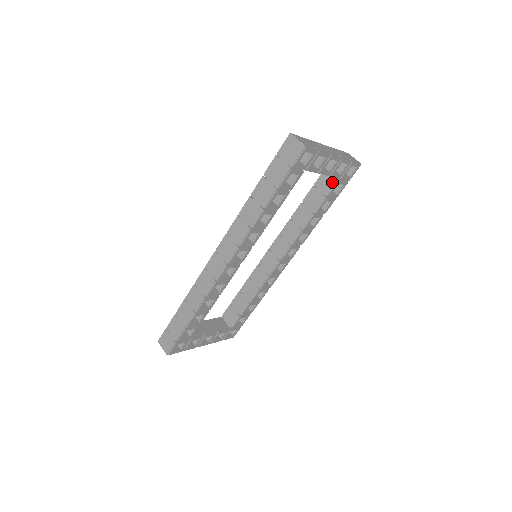
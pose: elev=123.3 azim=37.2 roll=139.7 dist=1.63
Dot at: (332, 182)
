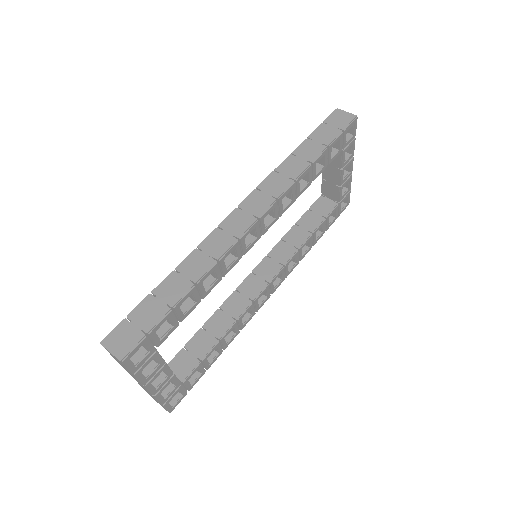
Dot at: (330, 206)
